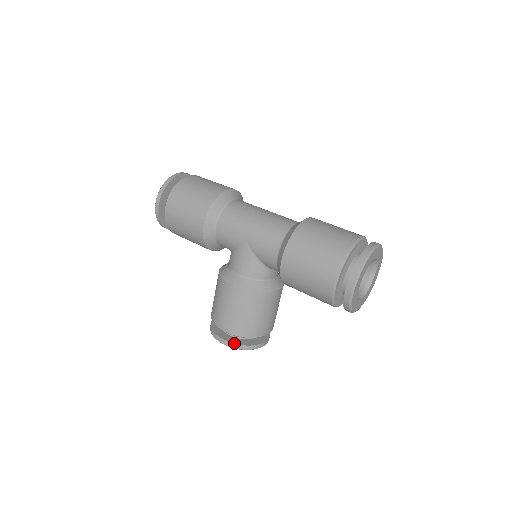
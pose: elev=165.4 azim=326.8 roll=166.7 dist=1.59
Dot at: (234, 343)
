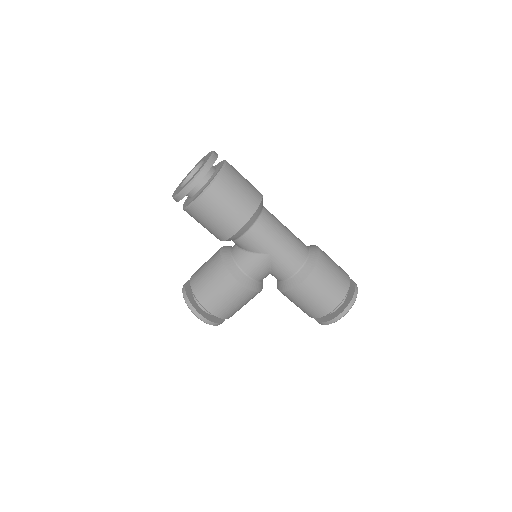
Dot at: (212, 321)
